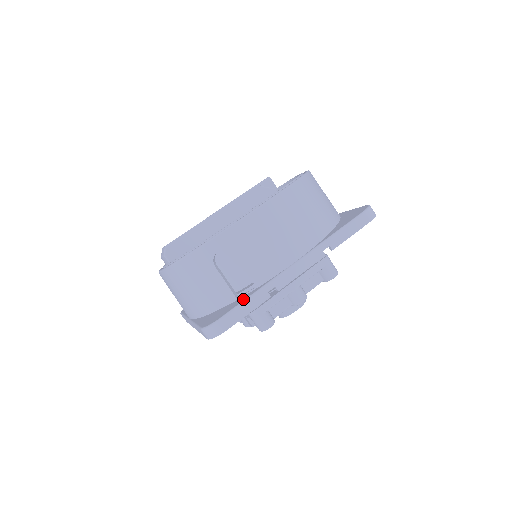
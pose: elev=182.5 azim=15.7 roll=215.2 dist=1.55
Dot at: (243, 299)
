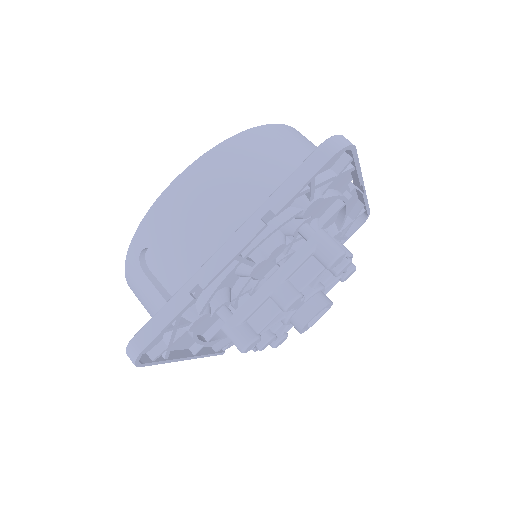
Dot at: (163, 308)
